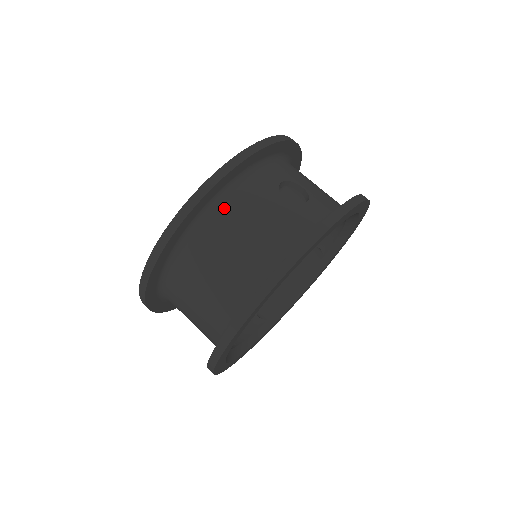
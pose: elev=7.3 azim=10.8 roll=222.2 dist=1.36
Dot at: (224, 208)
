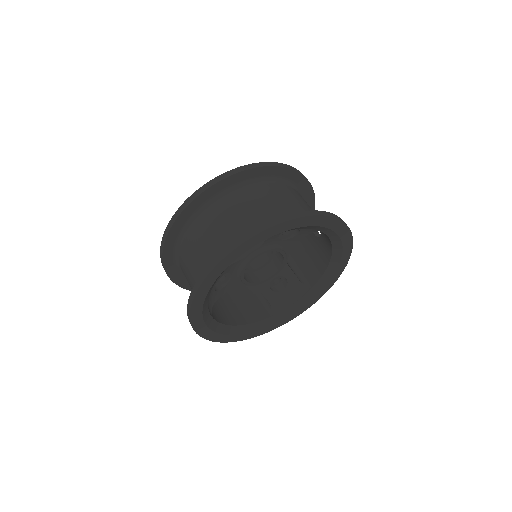
Dot at: (293, 190)
